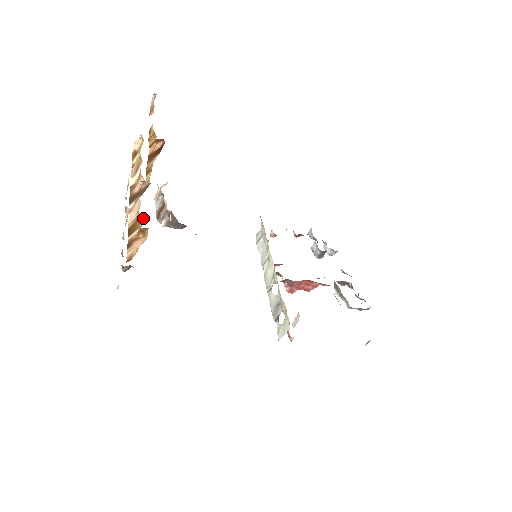
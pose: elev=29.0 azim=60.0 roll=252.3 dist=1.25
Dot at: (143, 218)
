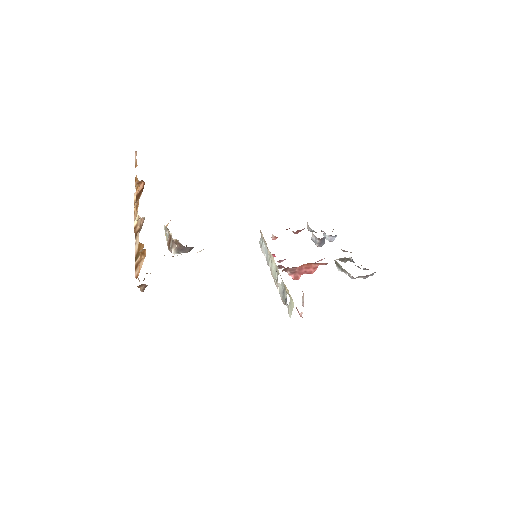
Dot at: (143, 244)
